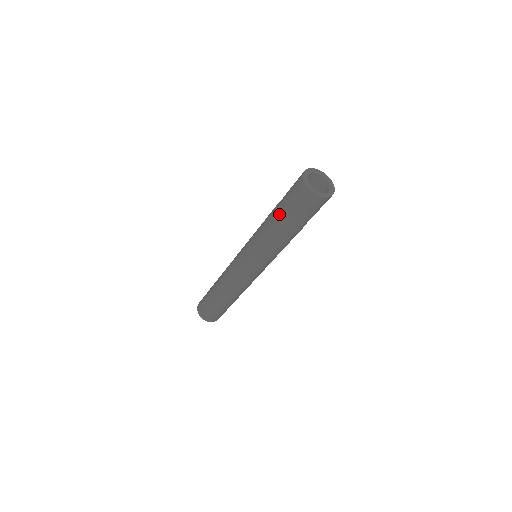
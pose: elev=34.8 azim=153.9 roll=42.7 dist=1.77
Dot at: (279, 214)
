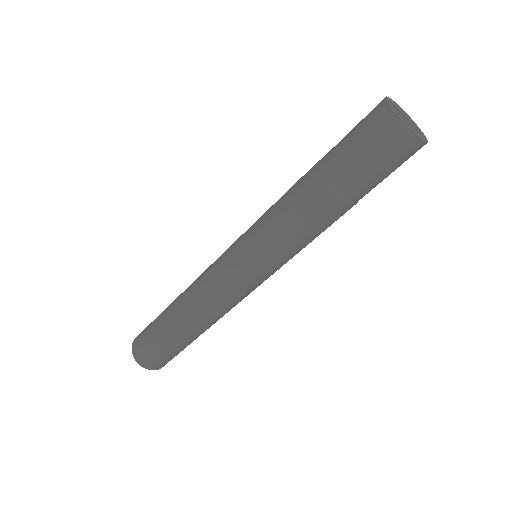
Dot at: (324, 166)
